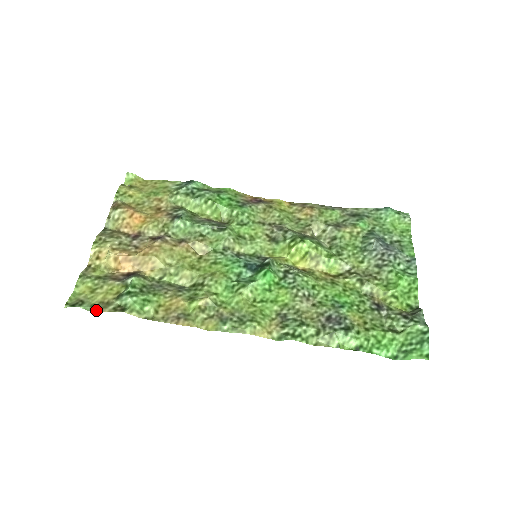
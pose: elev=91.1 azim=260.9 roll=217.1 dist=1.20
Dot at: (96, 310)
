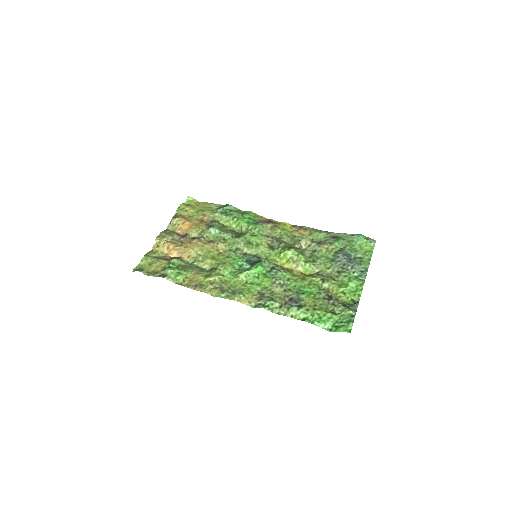
Dot at: (149, 275)
